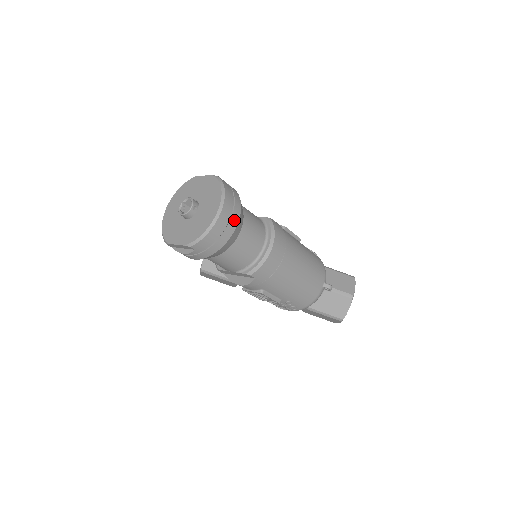
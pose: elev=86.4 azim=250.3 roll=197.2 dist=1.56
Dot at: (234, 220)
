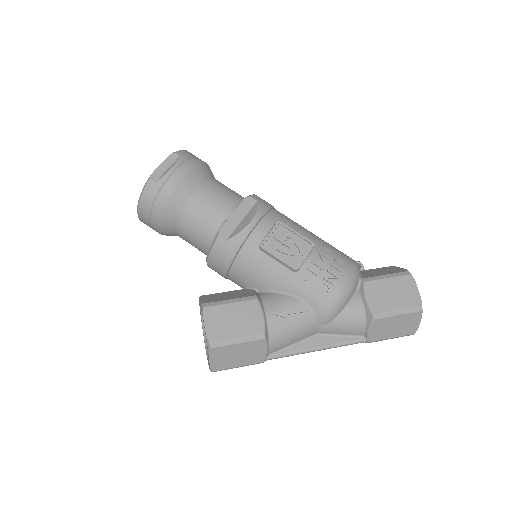
Dot at: occluded
